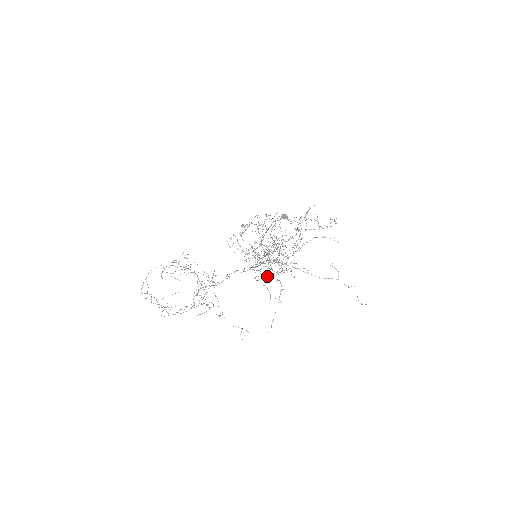
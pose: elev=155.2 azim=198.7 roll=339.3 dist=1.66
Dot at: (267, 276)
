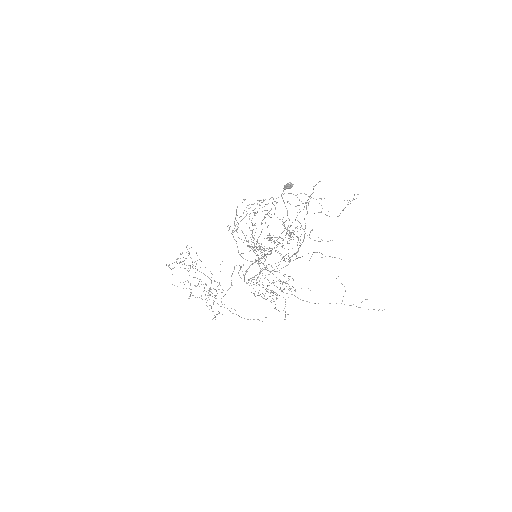
Dot at: (267, 289)
